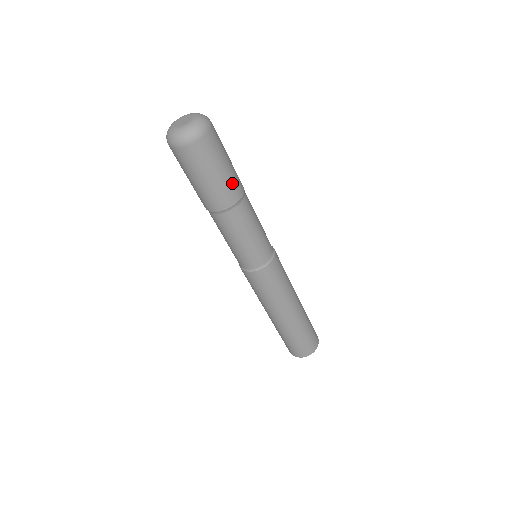
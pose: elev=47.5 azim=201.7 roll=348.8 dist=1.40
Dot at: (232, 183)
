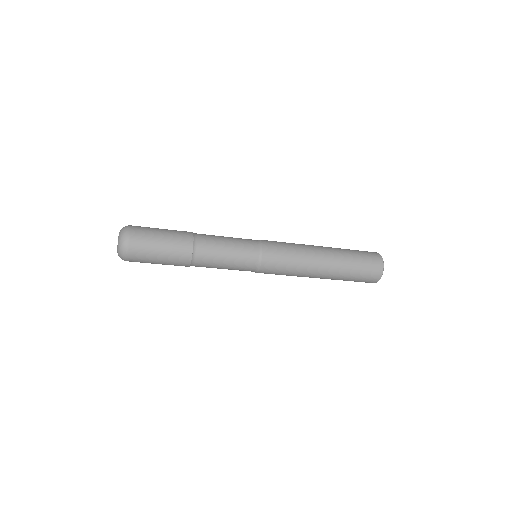
Dot at: (176, 247)
